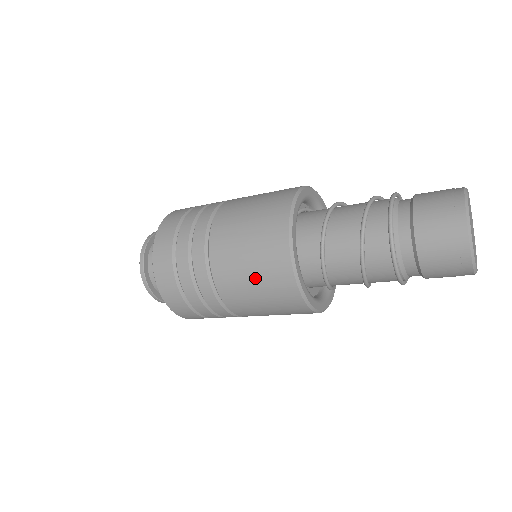
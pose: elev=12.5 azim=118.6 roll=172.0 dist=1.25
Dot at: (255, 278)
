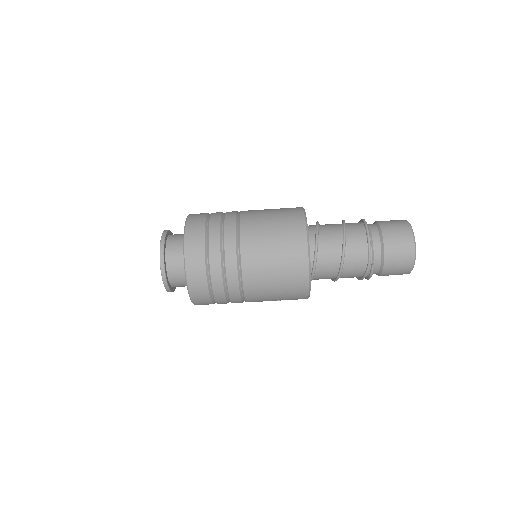
Dot at: (274, 209)
